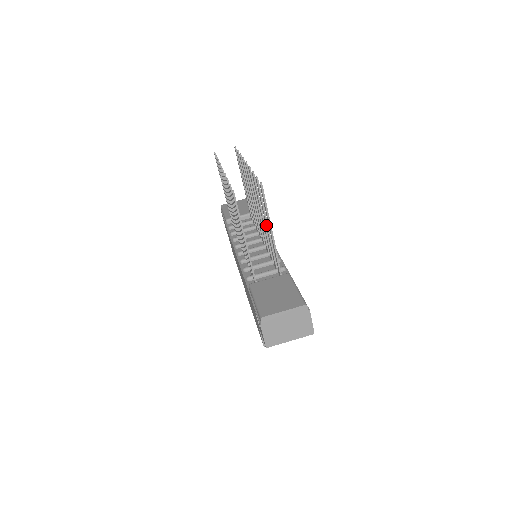
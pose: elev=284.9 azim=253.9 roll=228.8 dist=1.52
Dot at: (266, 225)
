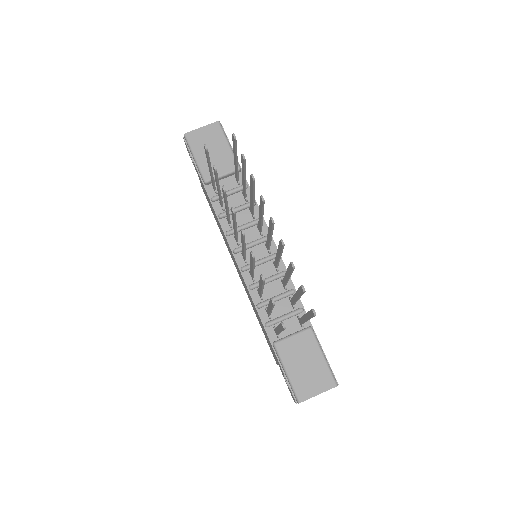
Dot at: (296, 298)
